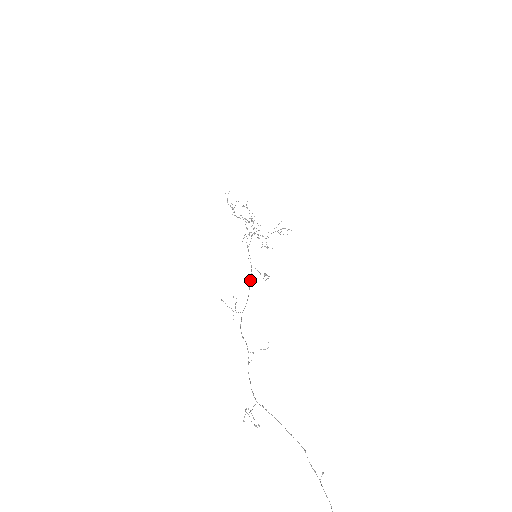
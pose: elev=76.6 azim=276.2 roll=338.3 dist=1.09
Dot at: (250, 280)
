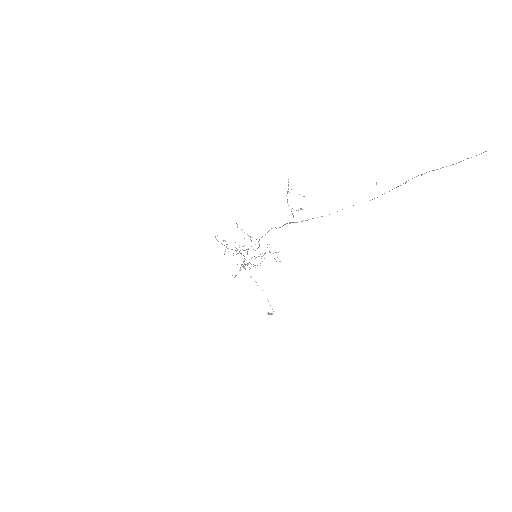
Dot at: (257, 248)
